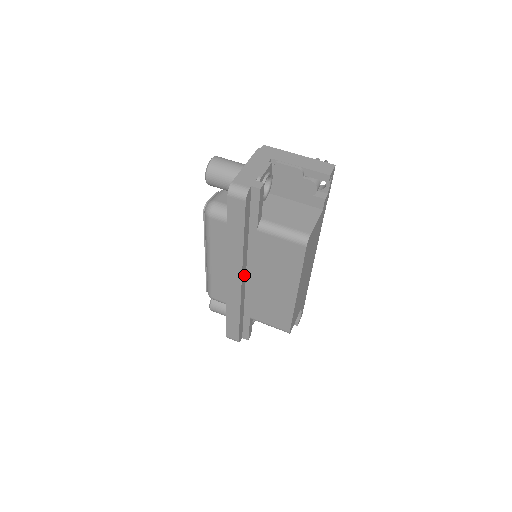
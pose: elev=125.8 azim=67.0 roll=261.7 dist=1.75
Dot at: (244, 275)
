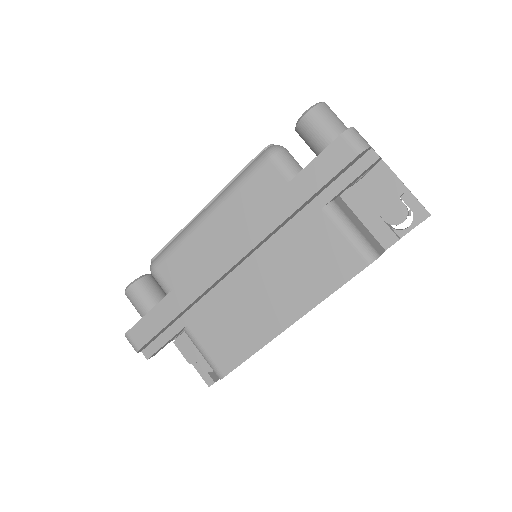
Dot at: (245, 257)
